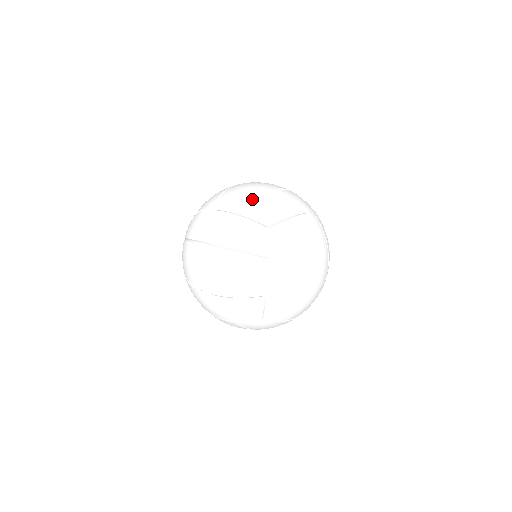
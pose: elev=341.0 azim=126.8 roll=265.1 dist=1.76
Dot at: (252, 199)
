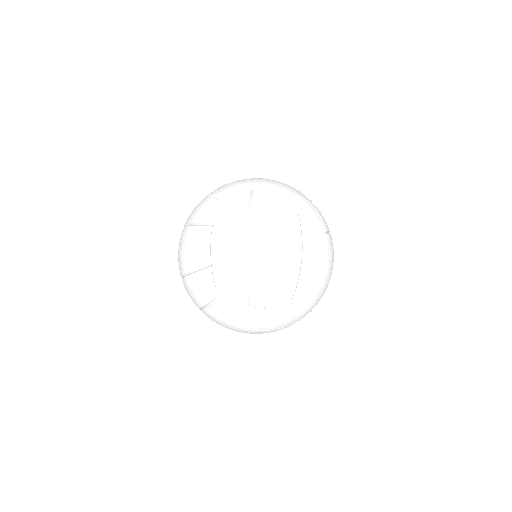
Dot at: occluded
